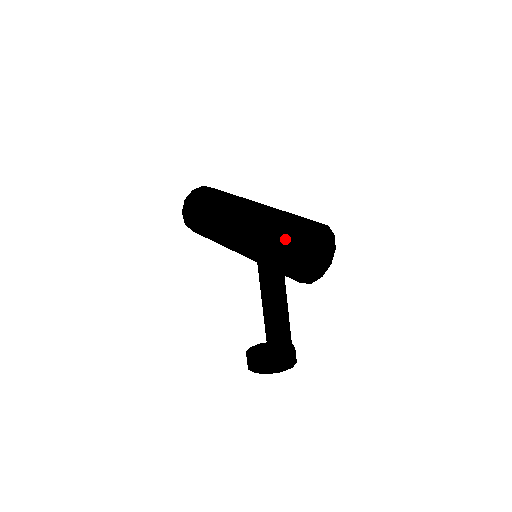
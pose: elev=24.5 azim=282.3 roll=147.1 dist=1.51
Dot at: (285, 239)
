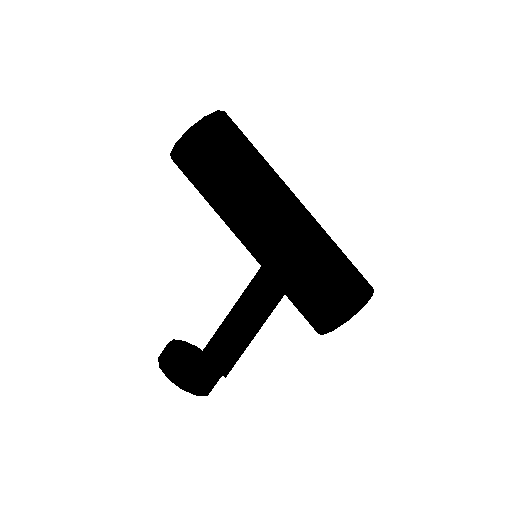
Dot at: (353, 293)
